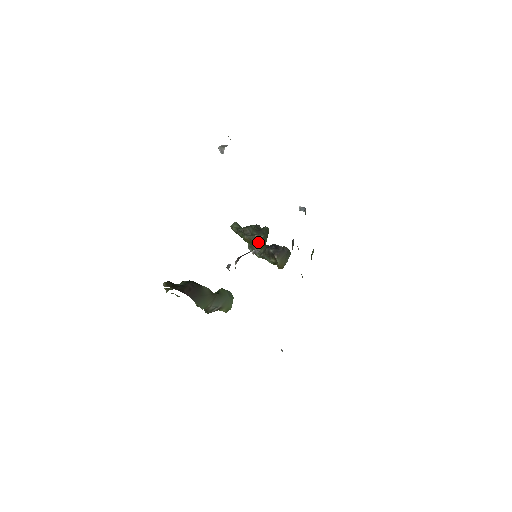
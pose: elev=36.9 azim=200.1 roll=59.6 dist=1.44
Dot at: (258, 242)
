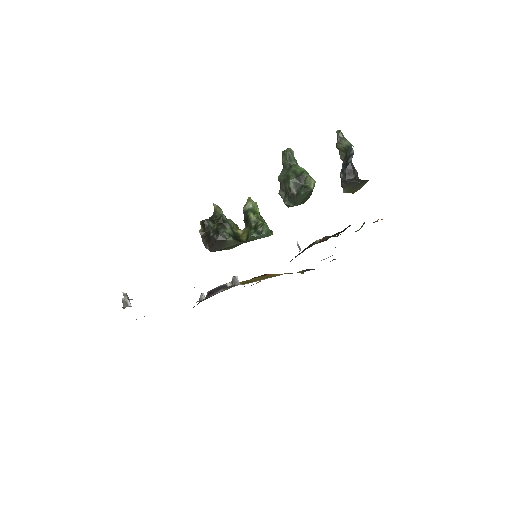
Dot at: occluded
